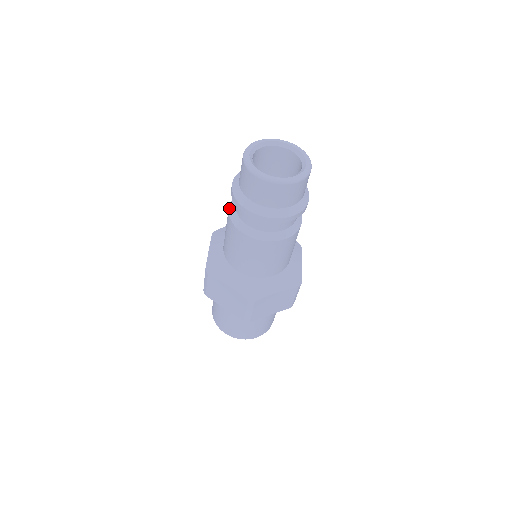
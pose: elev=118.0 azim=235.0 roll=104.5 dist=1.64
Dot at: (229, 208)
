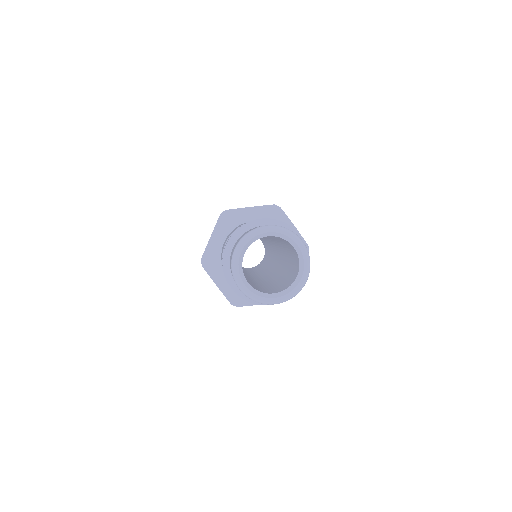
Dot at: occluded
